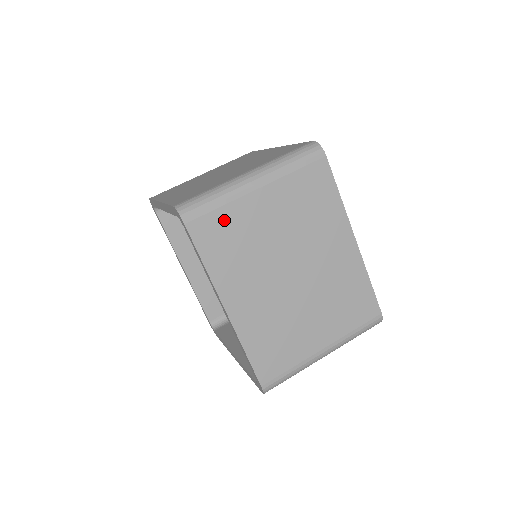
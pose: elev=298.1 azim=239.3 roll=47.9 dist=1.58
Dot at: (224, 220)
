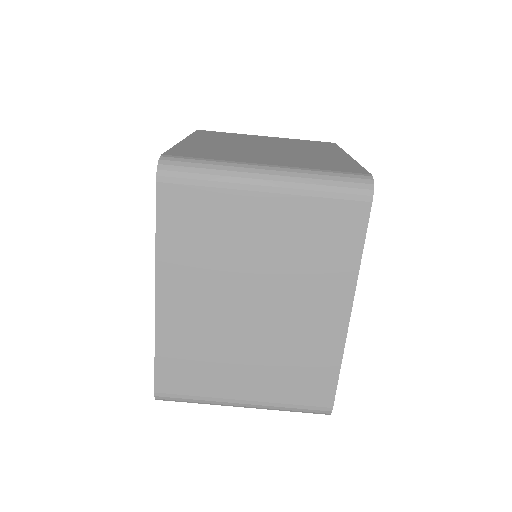
Dot at: (204, 203)
